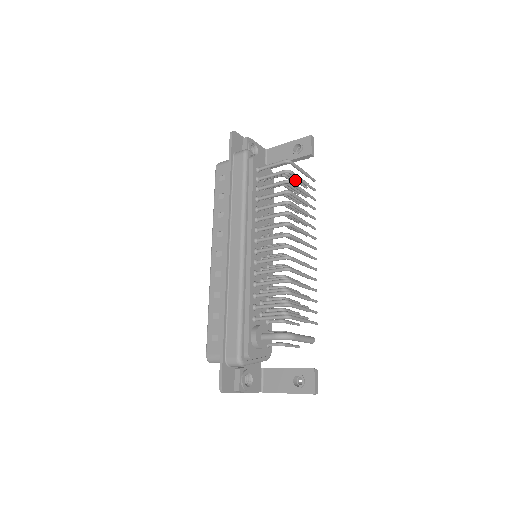
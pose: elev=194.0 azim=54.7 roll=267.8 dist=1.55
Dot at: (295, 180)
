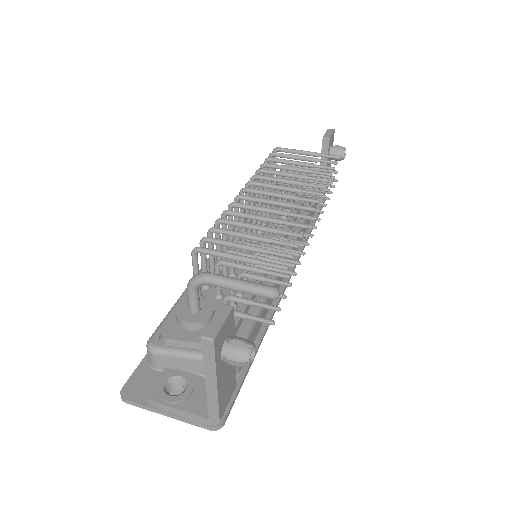
Dot at: (306, 168)
